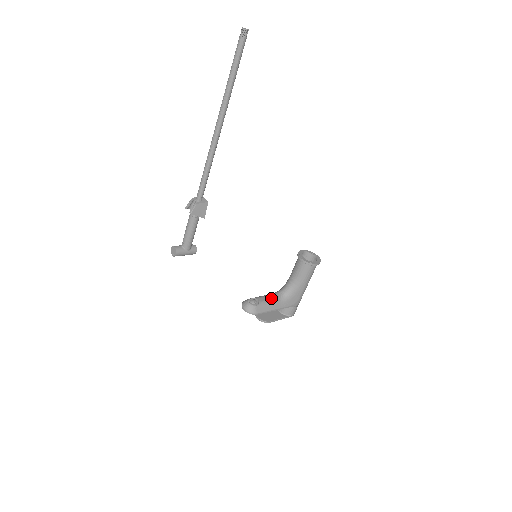
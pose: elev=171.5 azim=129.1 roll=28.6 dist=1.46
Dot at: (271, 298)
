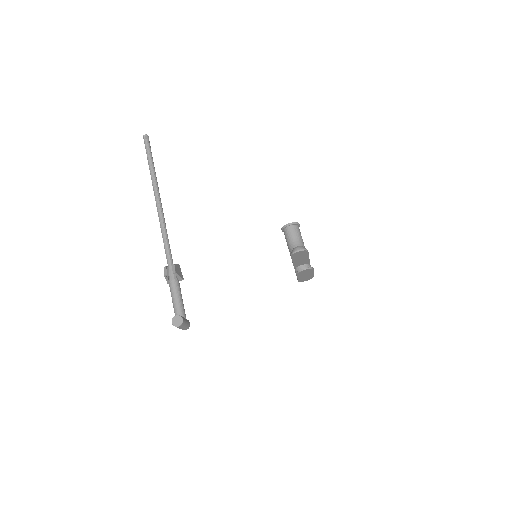
Dot at: occluded
